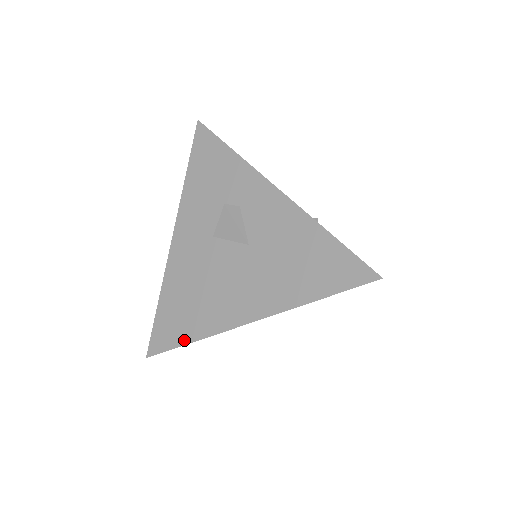
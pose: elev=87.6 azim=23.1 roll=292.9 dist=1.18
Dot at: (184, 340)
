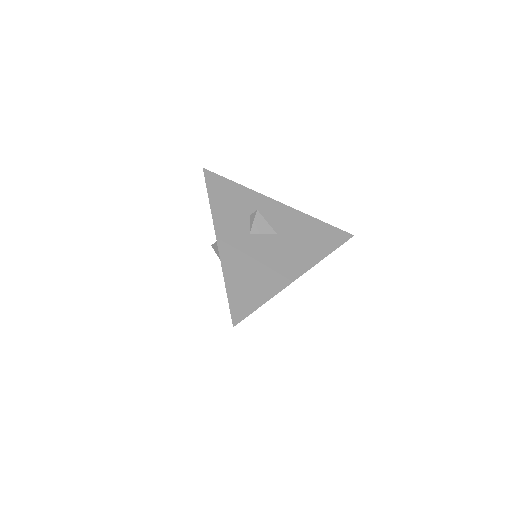
Dot at: (260, 302)
